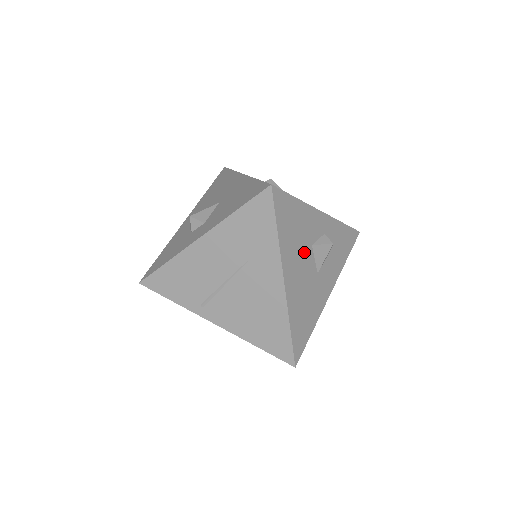
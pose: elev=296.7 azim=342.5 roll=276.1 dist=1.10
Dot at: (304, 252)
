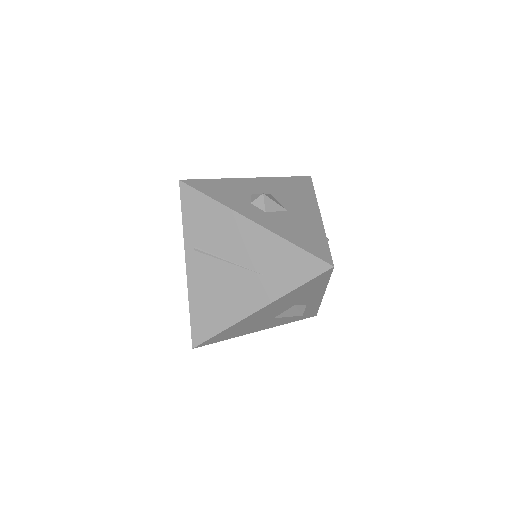
Dot at: (287, 305)
